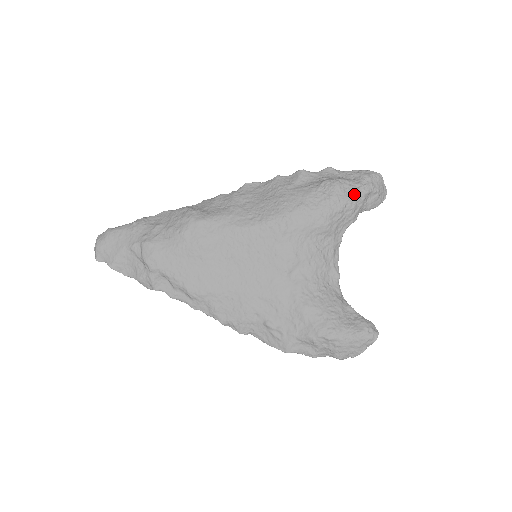
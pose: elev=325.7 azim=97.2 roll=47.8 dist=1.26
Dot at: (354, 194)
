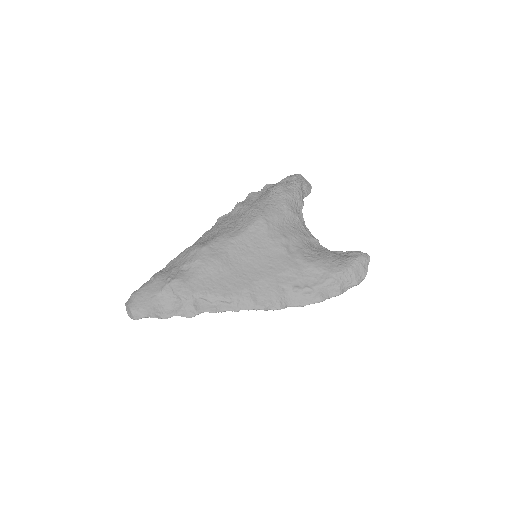
Dot at: (294, 187)
